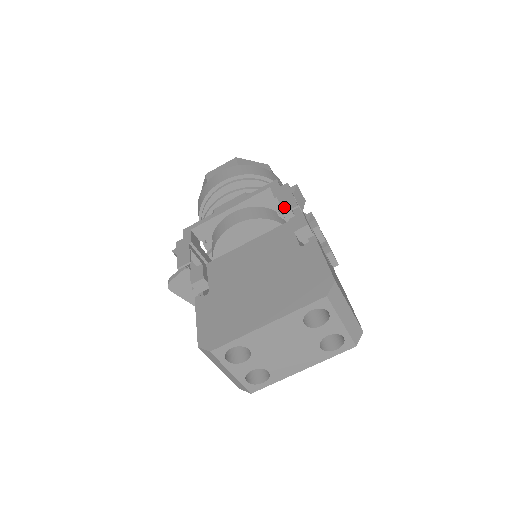
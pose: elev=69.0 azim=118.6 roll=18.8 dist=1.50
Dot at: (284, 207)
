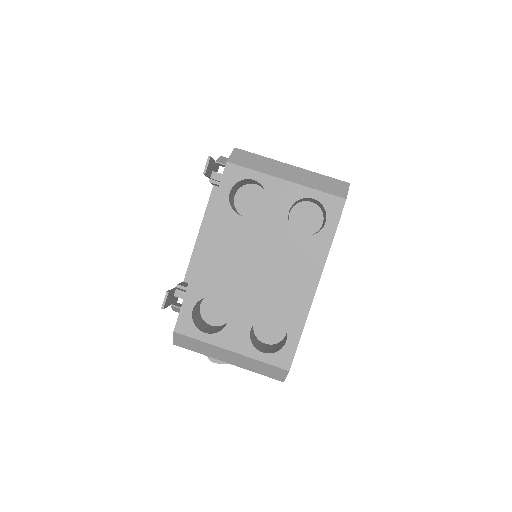
Dot at: occluded
